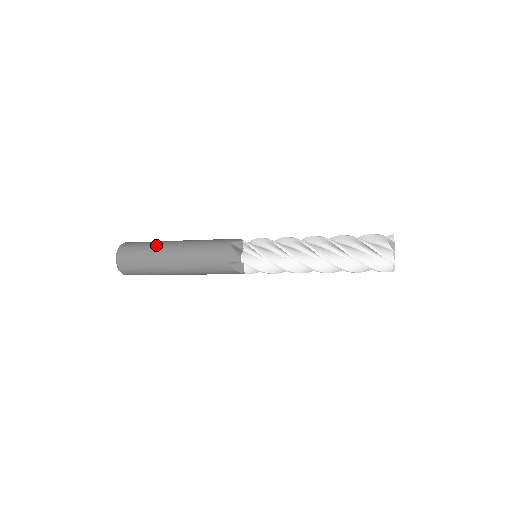
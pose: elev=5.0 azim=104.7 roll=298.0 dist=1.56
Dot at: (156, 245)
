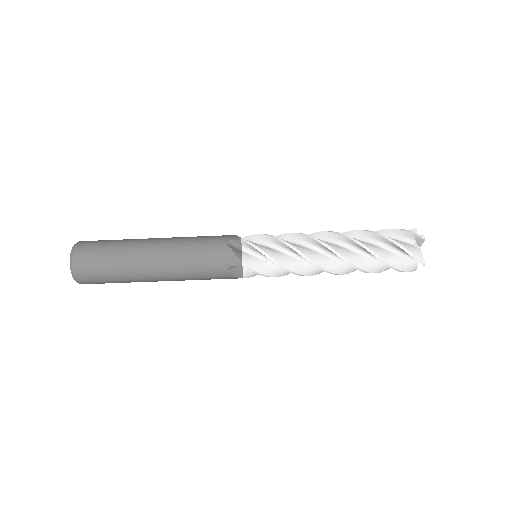
Dot at: (125, 246)
